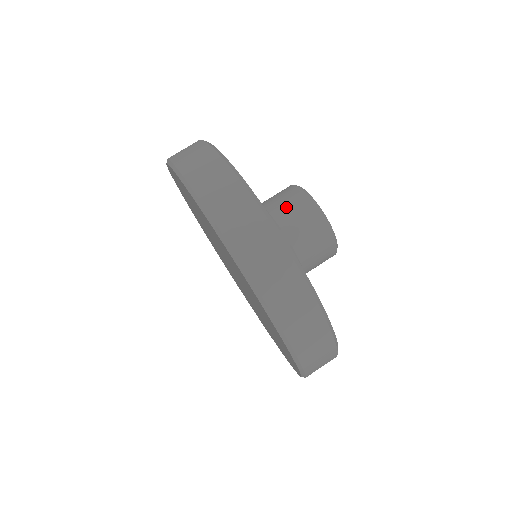
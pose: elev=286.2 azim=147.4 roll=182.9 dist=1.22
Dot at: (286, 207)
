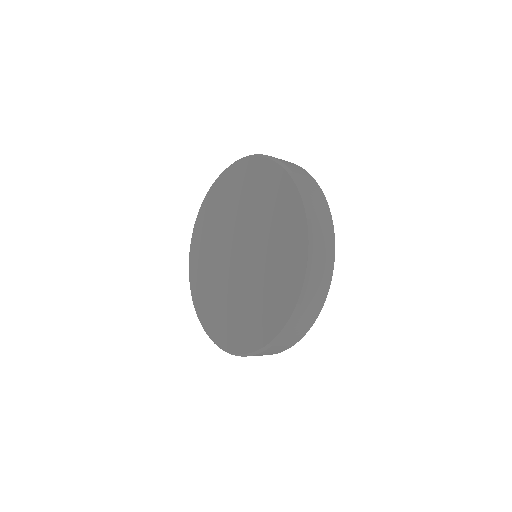
Dot at: occluded
